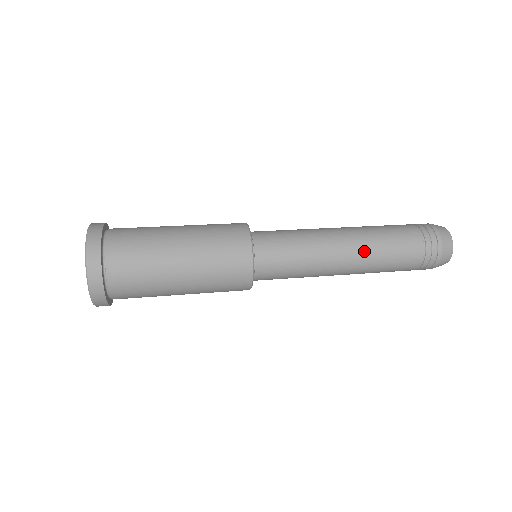
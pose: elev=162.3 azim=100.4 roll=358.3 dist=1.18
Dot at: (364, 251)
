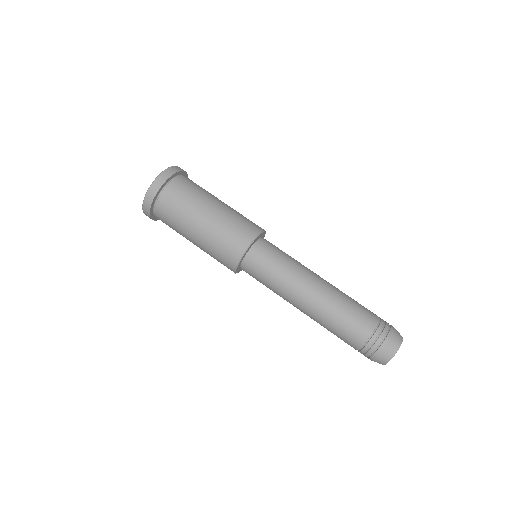
Dot at: (315, 316)
